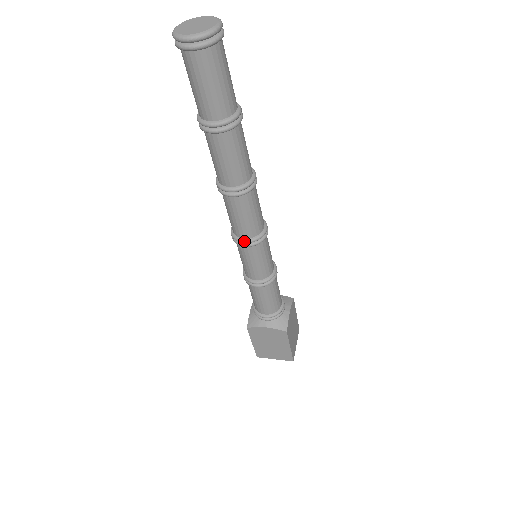
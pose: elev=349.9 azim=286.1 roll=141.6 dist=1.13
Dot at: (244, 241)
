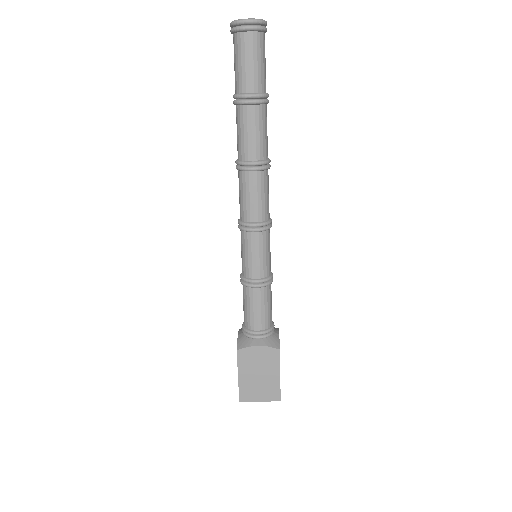
Dot at: (254, 224)
